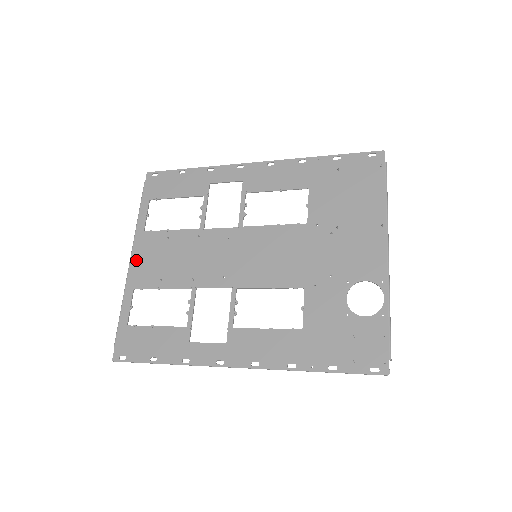
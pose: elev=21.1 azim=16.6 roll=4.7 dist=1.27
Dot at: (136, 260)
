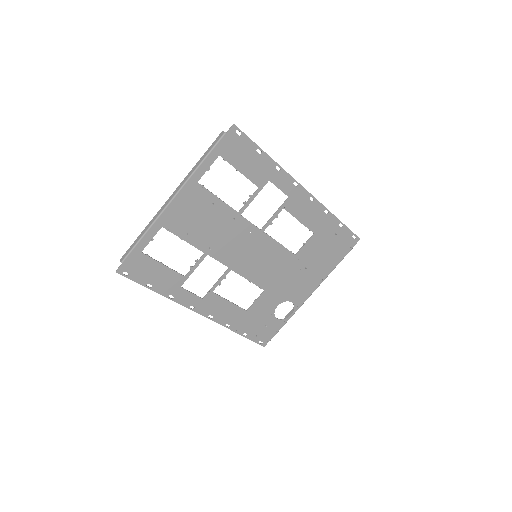
Dot at: (177, 204)
